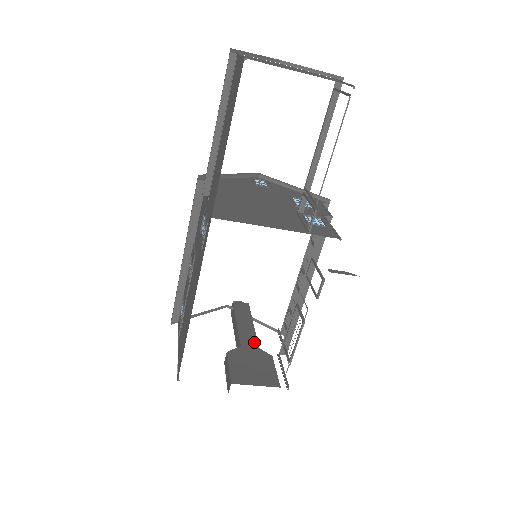
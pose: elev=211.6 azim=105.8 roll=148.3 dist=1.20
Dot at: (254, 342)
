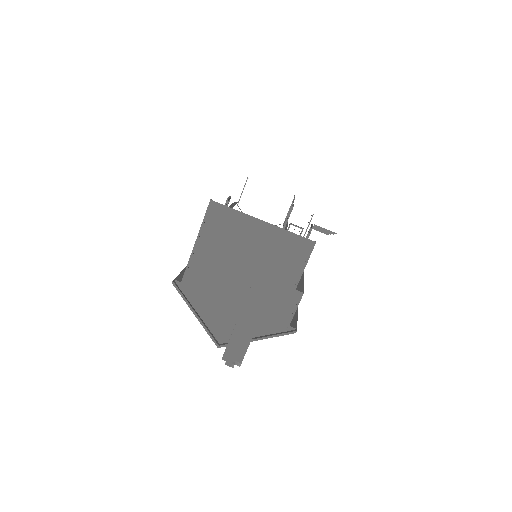
Dot at: occluded
